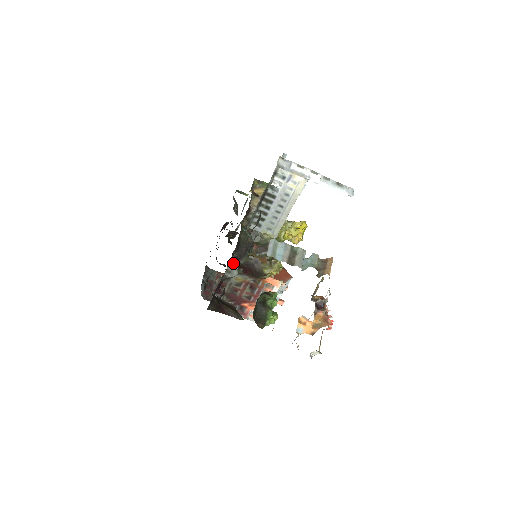
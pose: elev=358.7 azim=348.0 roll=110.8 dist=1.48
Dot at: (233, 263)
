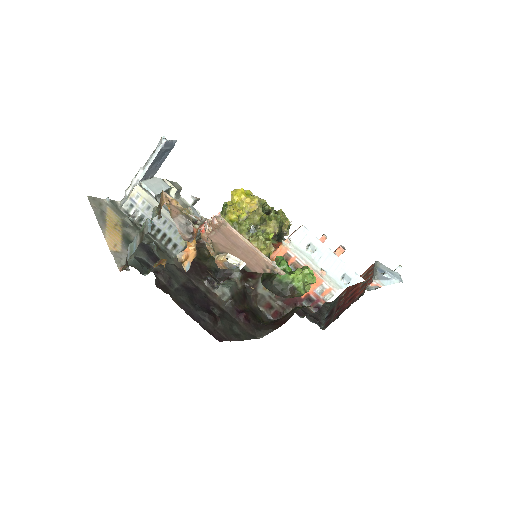
Dot at: (218, 287)
